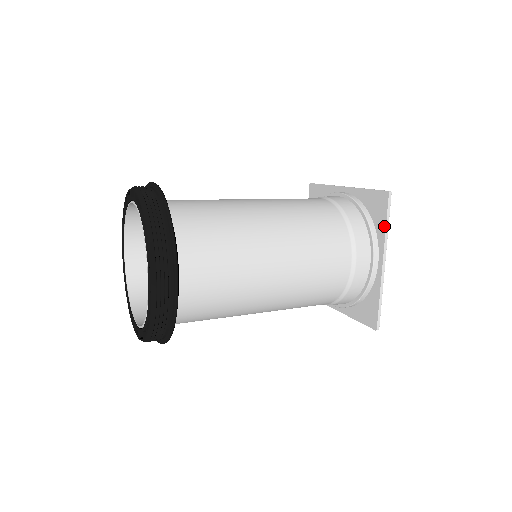
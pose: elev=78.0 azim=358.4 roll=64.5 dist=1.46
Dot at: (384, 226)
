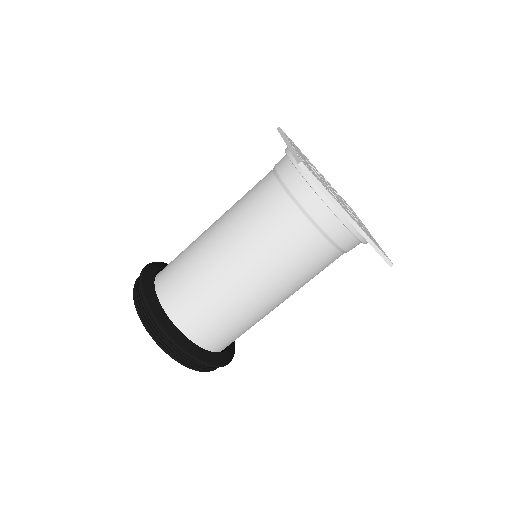
Dot at: occluded
